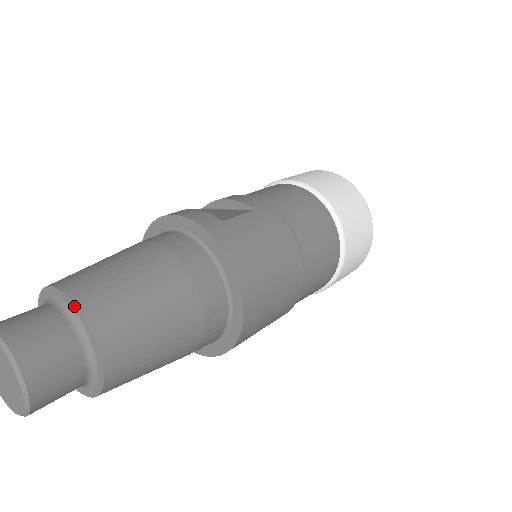
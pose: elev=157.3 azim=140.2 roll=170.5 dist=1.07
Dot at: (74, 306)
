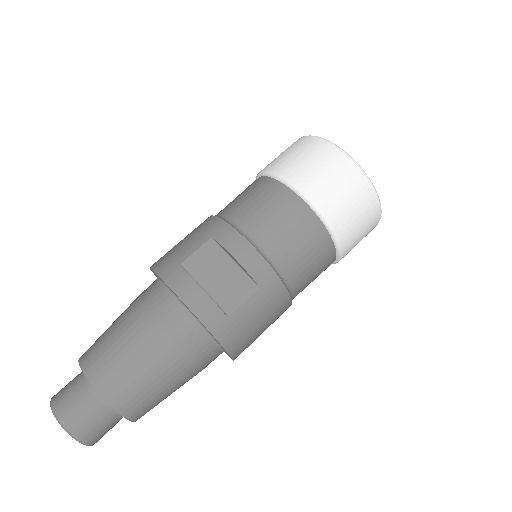
Dot at: (115, 410)
